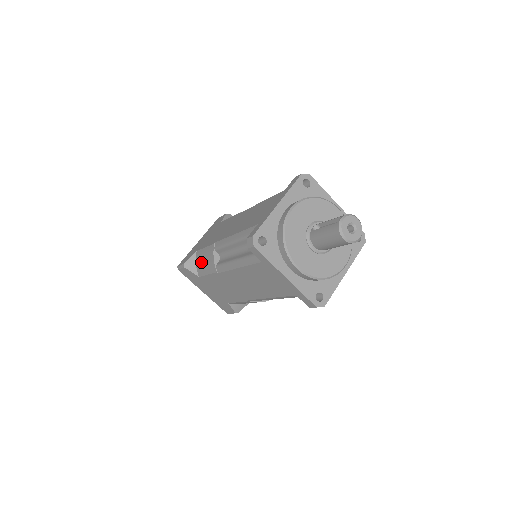
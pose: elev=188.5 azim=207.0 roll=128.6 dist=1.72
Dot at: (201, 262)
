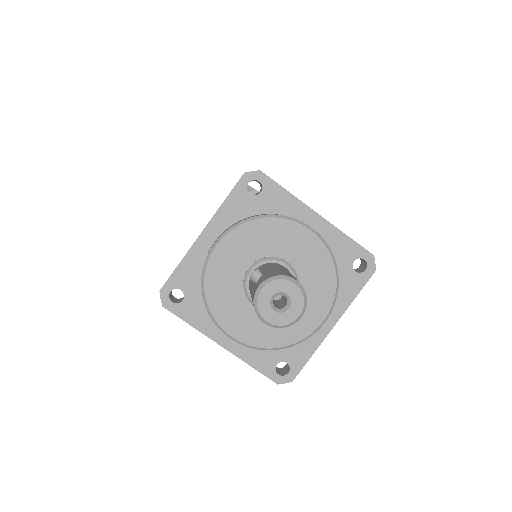
Dot at: occluded
